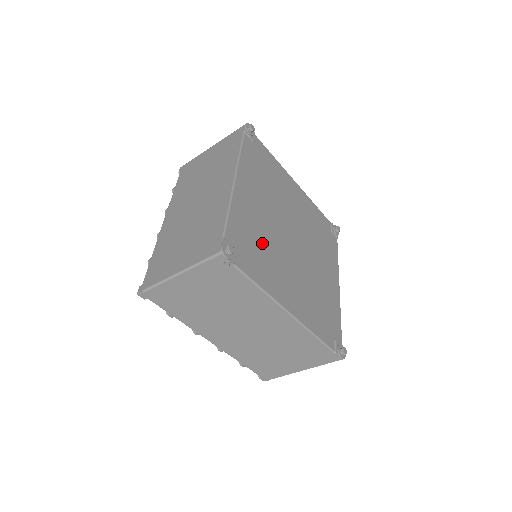
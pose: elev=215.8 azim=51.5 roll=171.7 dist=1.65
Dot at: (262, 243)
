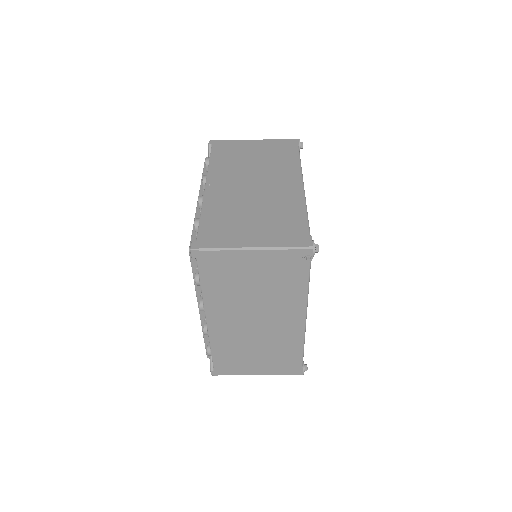
Dot at: occluded
